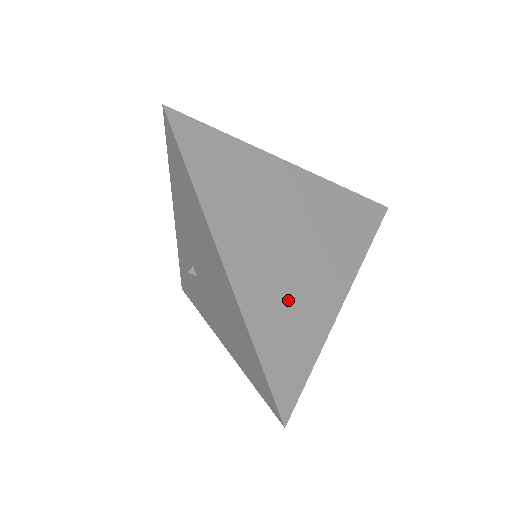
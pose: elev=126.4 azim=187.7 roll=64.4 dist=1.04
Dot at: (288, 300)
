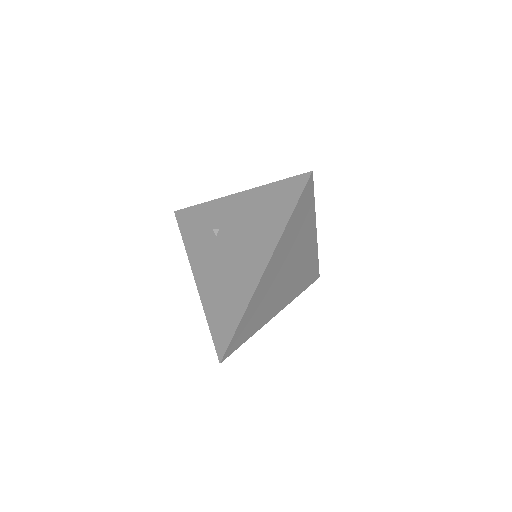
Dot at: (265, 303)
